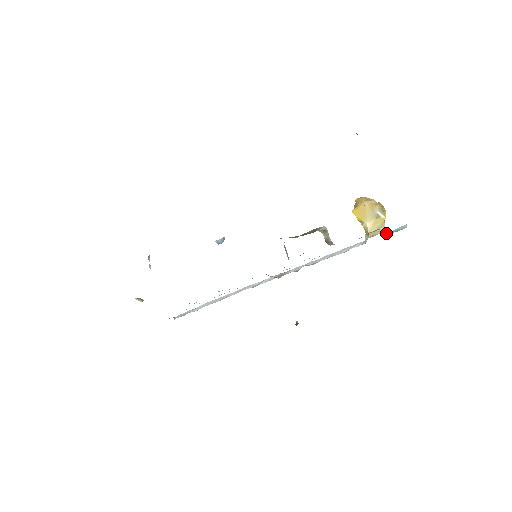
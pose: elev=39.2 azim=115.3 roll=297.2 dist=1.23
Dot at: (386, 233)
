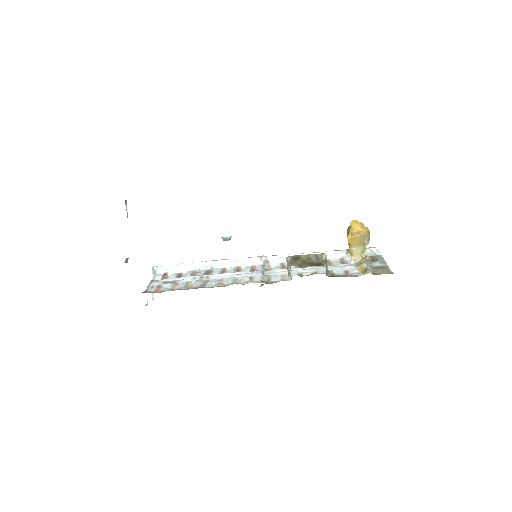
Dot at: (363, 253)
